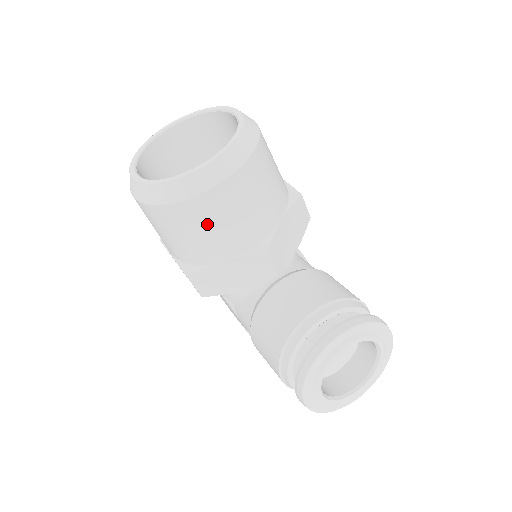
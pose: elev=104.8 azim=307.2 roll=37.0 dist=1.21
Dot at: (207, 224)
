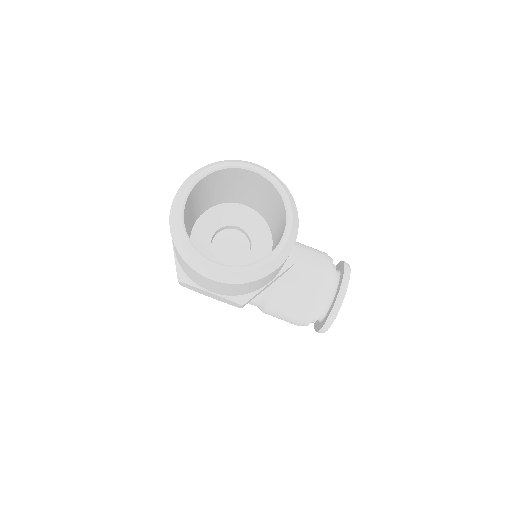
Dot at: occluded
